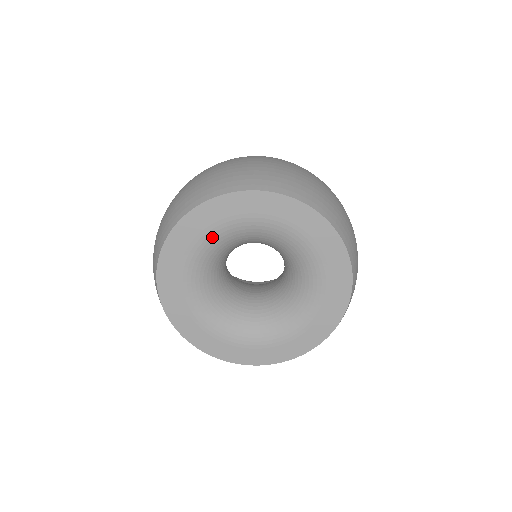
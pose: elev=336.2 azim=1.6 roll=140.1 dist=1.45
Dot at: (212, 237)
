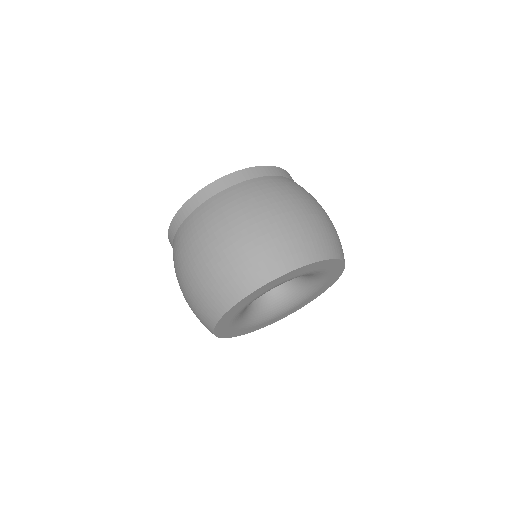
Dot at: occluded
